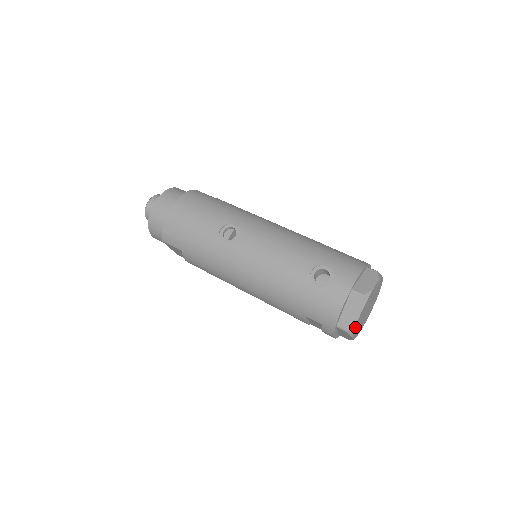
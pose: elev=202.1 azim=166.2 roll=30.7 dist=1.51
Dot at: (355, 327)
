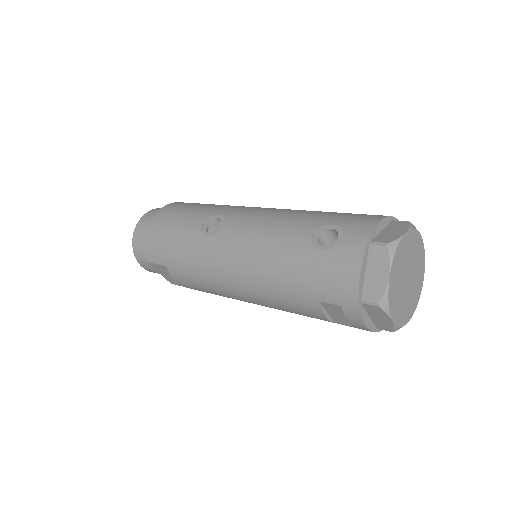
Dot at: (388, 296)
